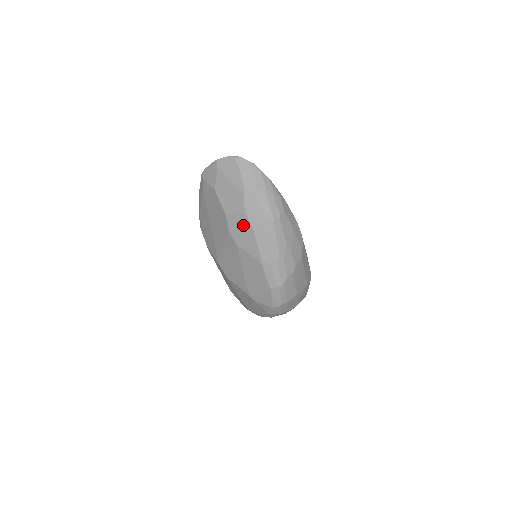
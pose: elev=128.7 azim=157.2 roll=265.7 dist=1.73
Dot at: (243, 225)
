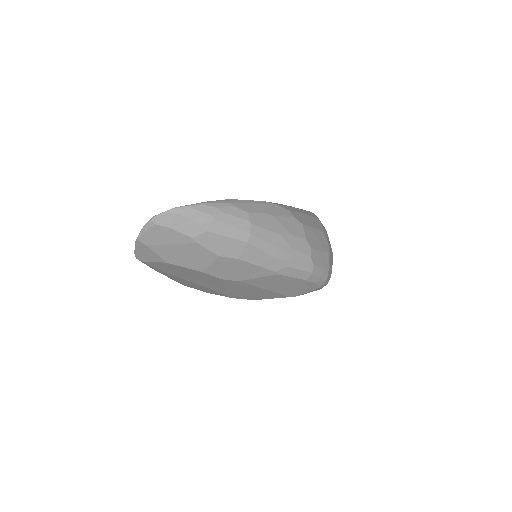
Dot at: (228, 265)
